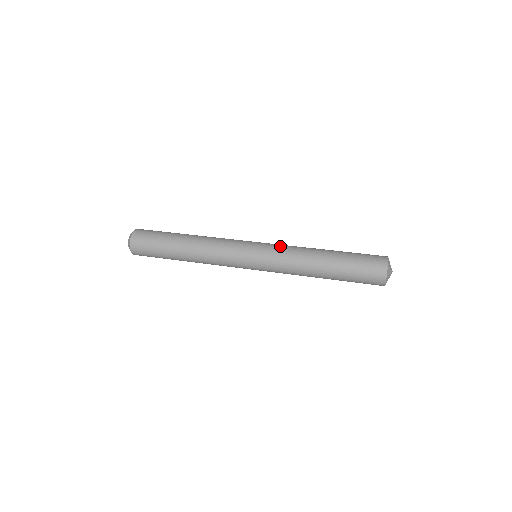
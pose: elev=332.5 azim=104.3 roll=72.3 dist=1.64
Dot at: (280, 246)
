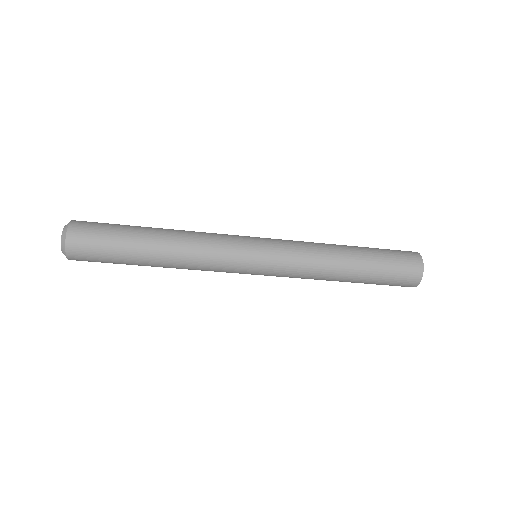
Dot at: occluded
